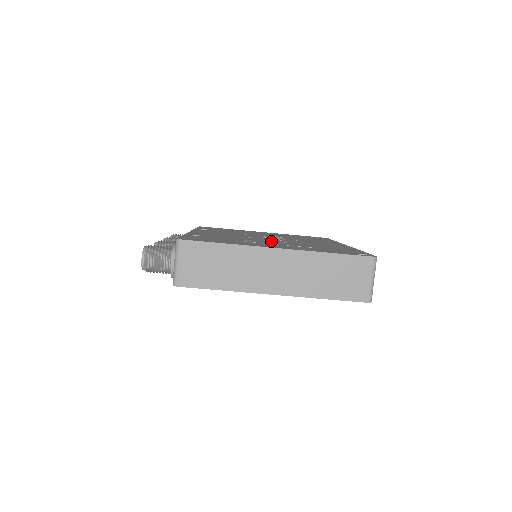
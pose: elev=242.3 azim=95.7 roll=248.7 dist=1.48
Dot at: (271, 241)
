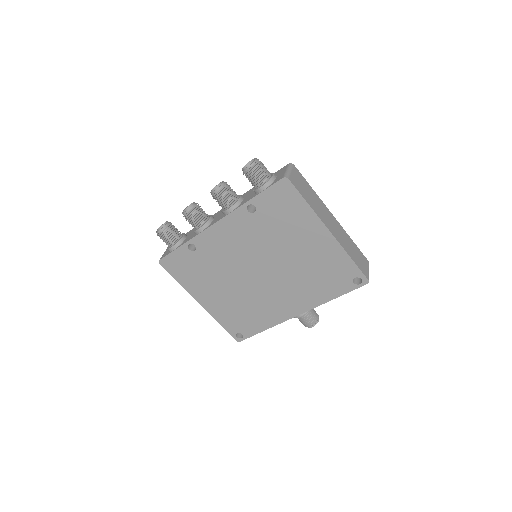
Dot at: occluded
